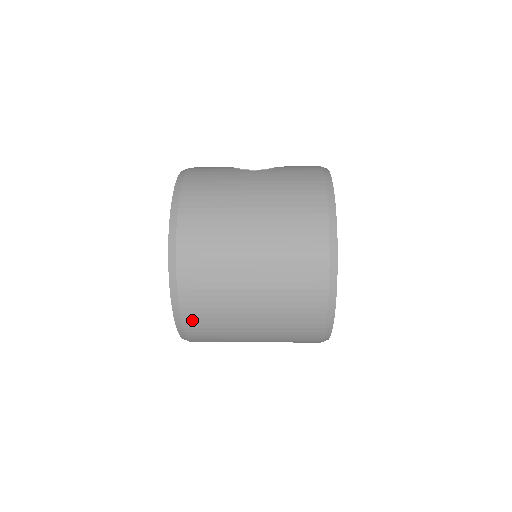
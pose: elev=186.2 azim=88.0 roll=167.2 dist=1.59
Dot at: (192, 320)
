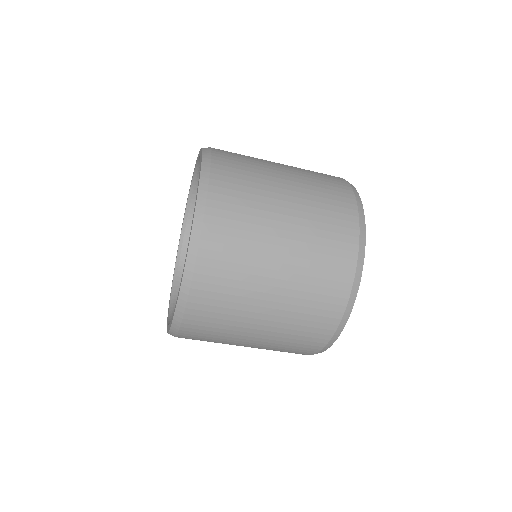
Dot at: (221, 182)
